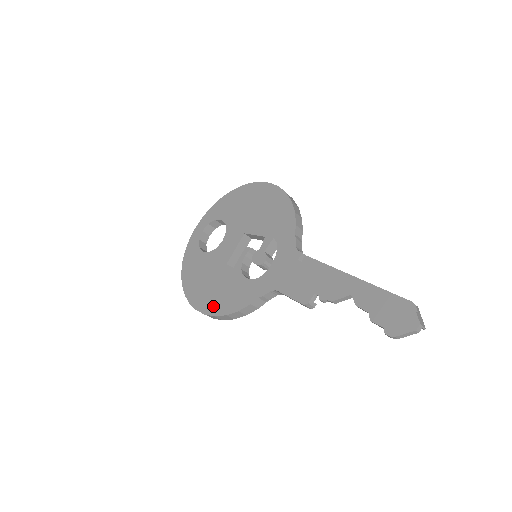
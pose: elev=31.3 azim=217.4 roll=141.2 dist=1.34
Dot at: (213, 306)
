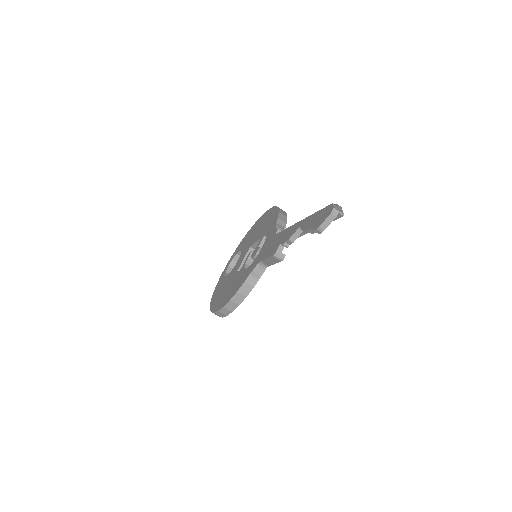
Dot at: (224, 301)
